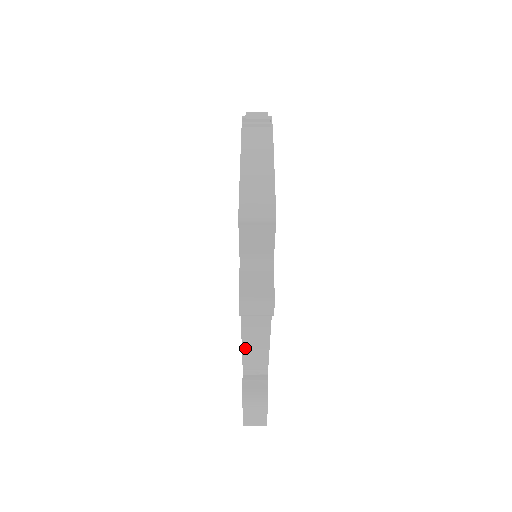
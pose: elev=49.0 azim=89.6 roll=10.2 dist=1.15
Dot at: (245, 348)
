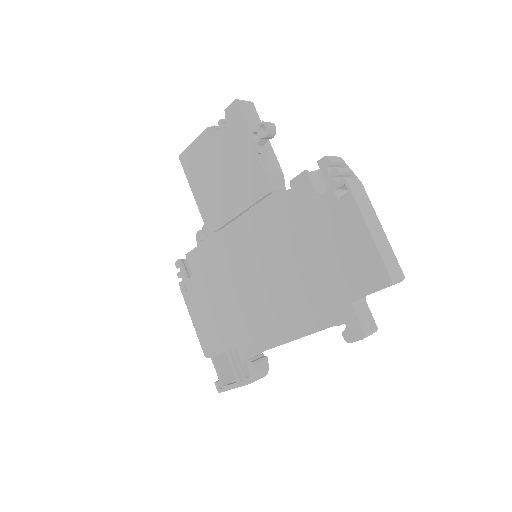
Dot at: occluded
